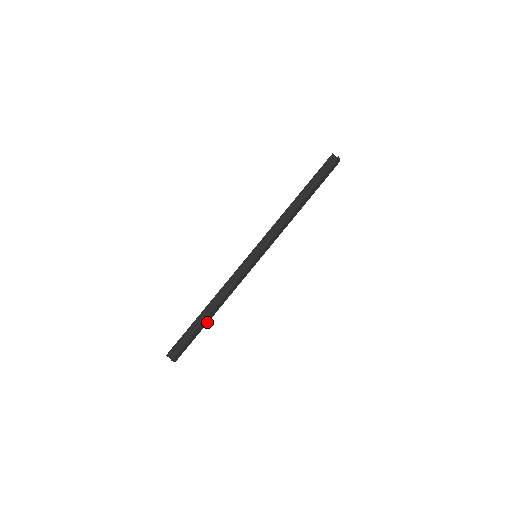
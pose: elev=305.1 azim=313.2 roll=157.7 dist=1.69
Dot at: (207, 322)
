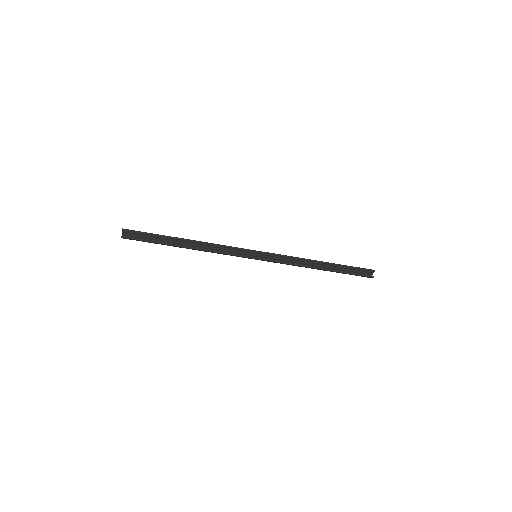
Dot at: (174, 246)
